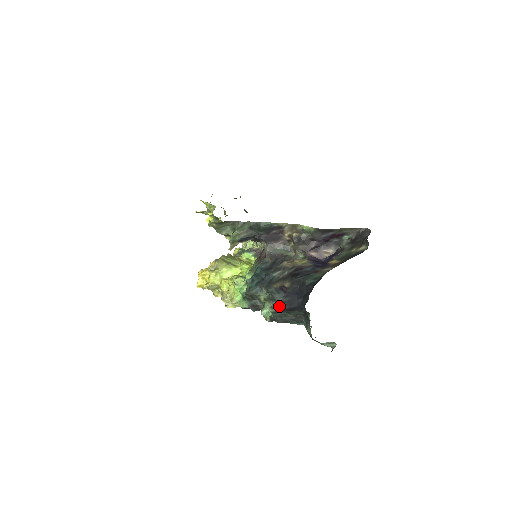
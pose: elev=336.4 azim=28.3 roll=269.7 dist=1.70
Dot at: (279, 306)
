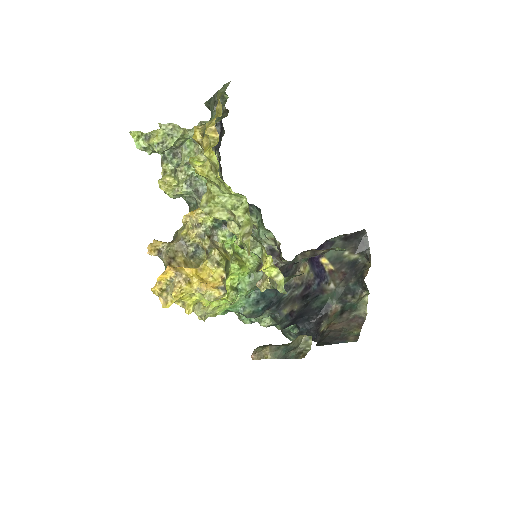
Dot at: (281, 329)
